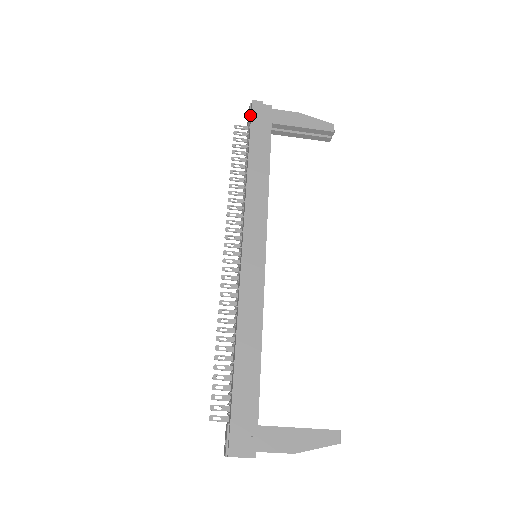
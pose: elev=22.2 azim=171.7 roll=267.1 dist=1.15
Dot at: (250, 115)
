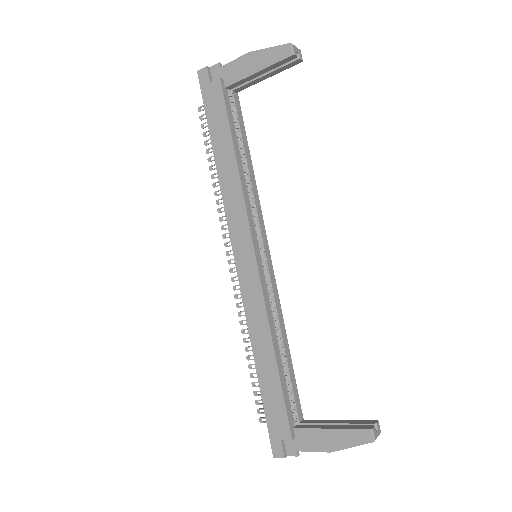
Dot at: (203, 90)
